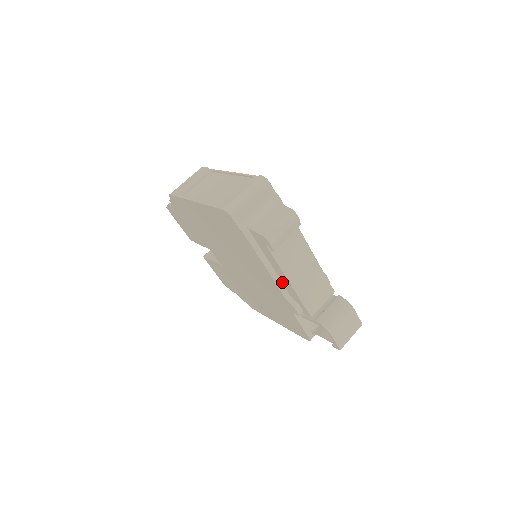
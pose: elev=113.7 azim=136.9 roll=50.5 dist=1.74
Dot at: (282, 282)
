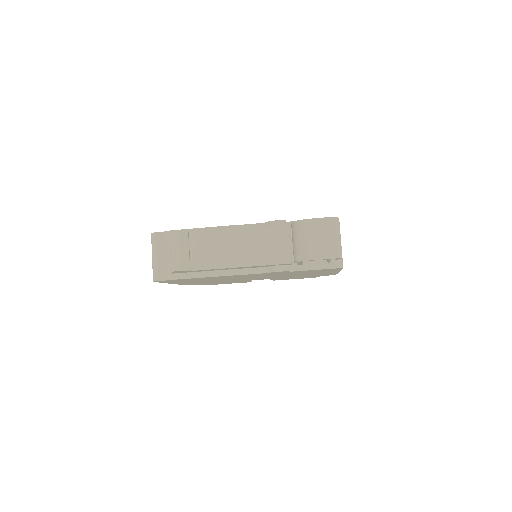
Dot at: (244, 268)
